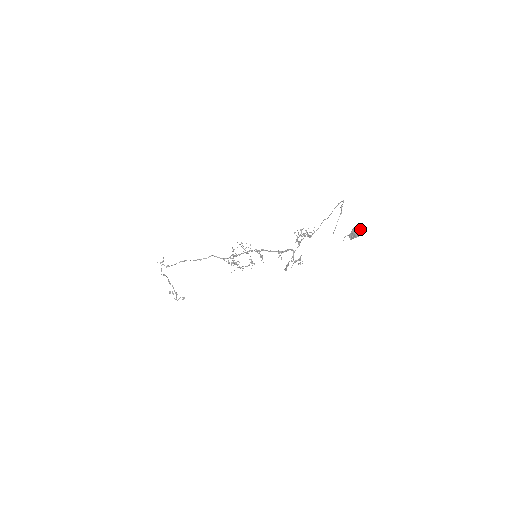
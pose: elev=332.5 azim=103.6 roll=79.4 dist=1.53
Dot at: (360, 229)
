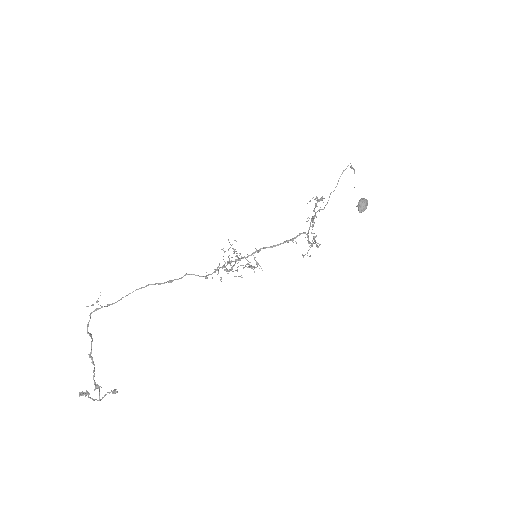
Dot at: (366, 200)
